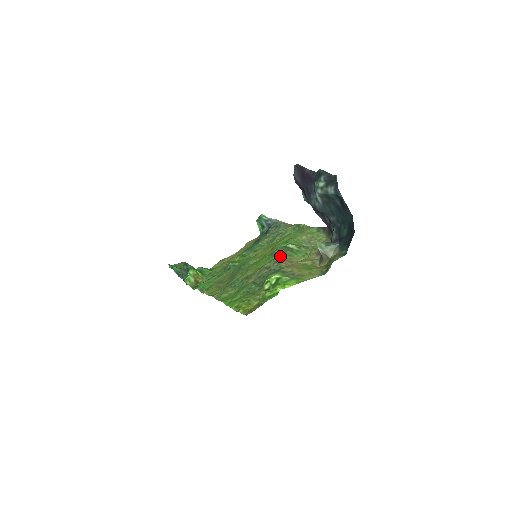
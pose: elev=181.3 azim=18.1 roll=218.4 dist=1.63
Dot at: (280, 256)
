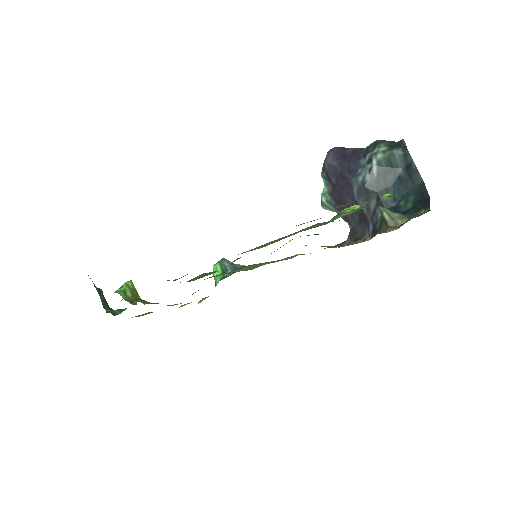
Dot at: occluded
